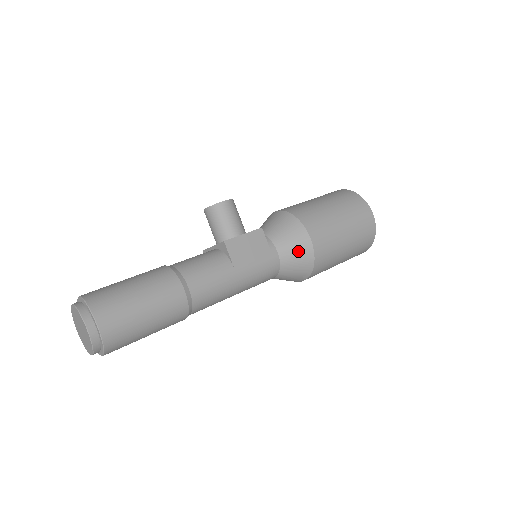
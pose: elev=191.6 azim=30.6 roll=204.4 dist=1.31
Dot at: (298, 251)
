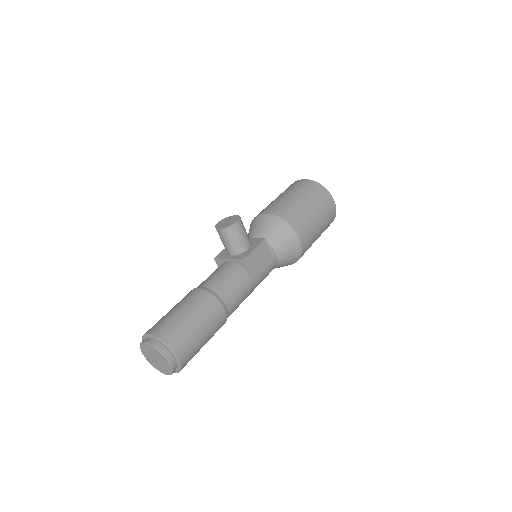
Dot at: (291, 251)
